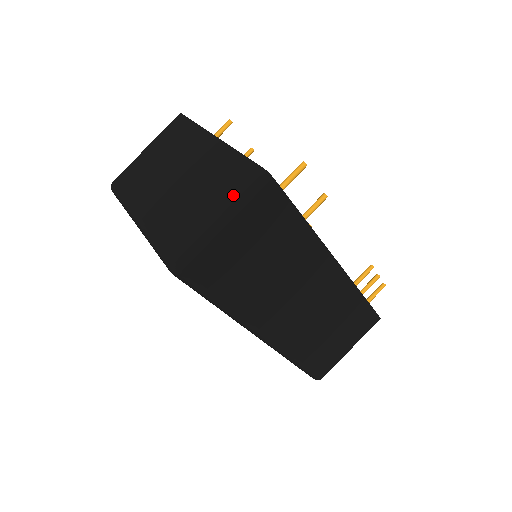
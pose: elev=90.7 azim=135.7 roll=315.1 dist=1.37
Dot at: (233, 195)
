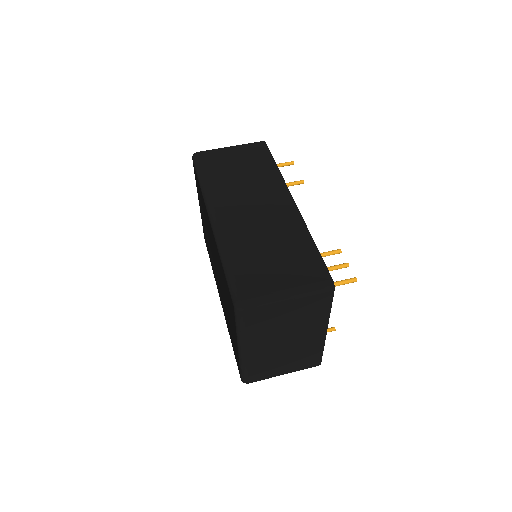
Dot at: occluded
